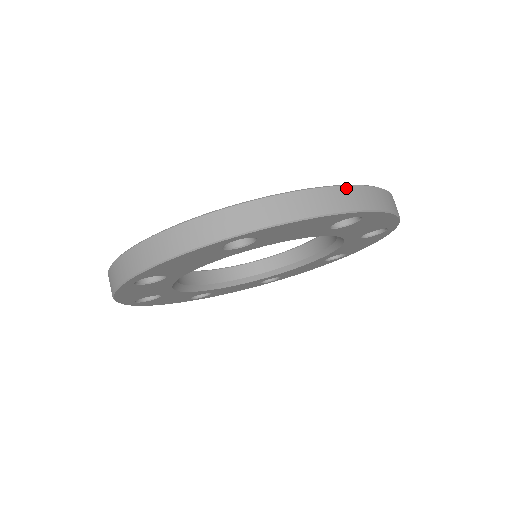
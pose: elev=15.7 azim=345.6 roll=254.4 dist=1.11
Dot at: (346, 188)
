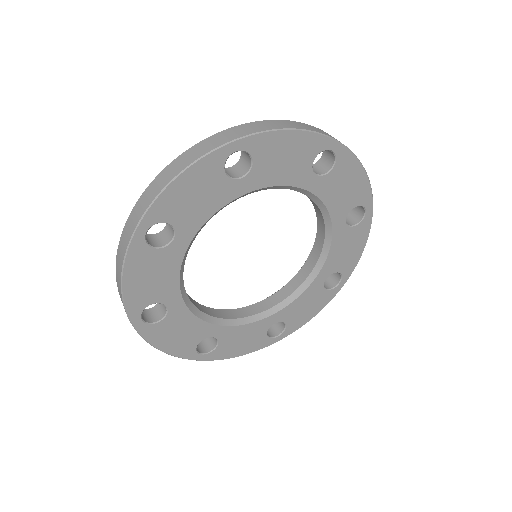
Dot at: (314, 127)
